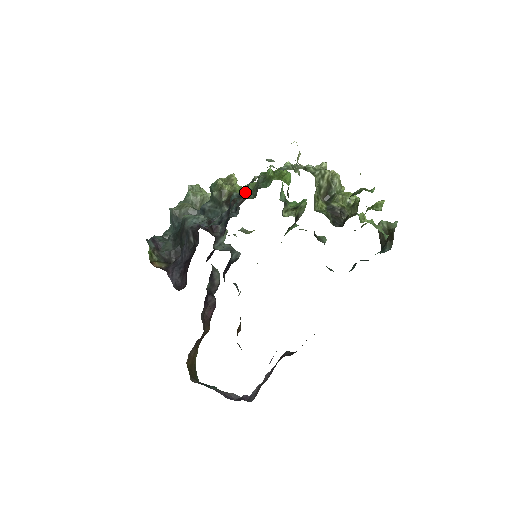
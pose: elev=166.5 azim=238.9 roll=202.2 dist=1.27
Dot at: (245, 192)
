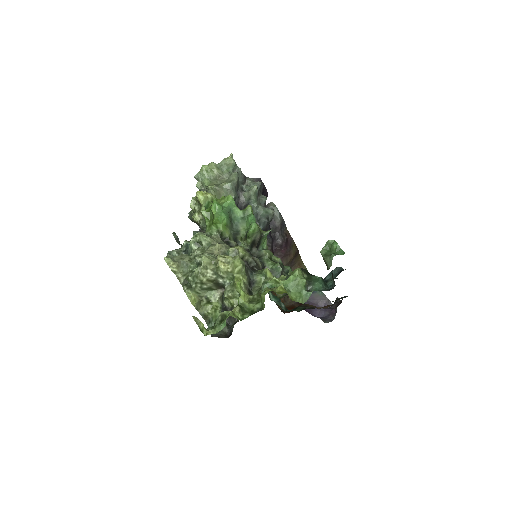
Dot at: occluded
